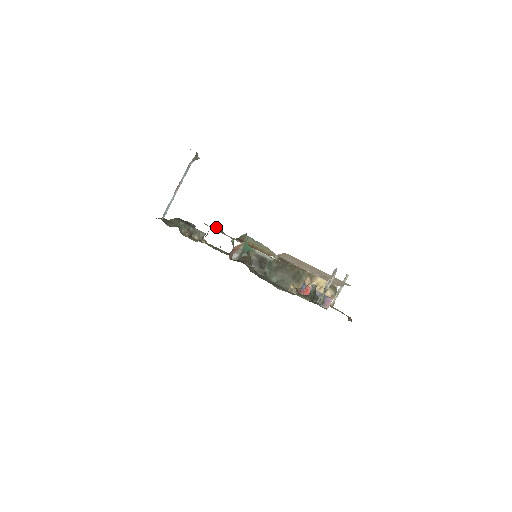
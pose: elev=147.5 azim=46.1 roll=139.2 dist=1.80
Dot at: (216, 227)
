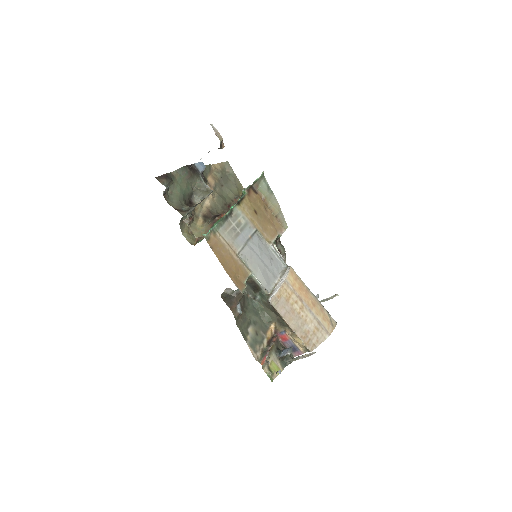
Dot at: (223, 218)
